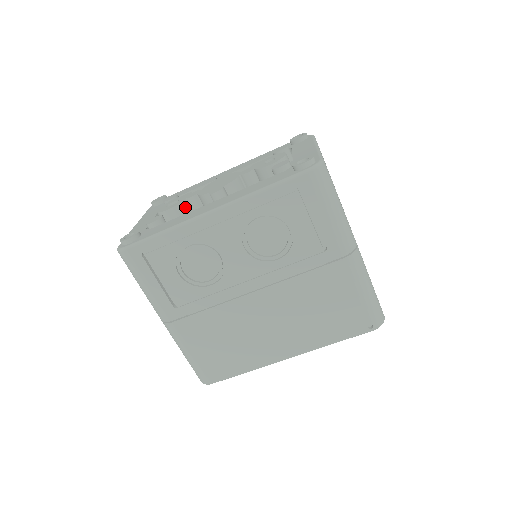
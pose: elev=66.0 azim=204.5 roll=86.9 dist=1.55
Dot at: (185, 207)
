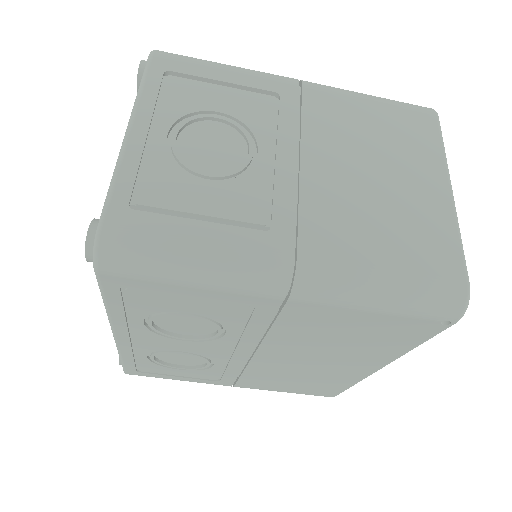
Dot at: occluded
